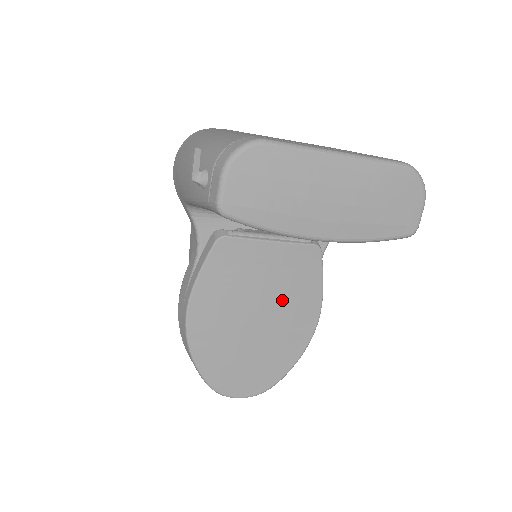
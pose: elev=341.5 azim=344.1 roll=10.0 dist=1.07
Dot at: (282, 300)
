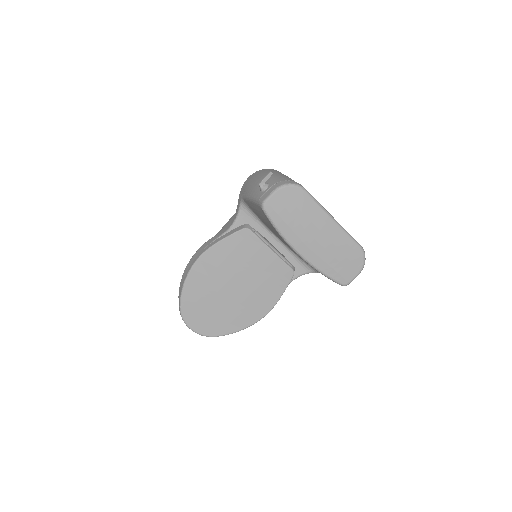
Dot at: (254, 288)
